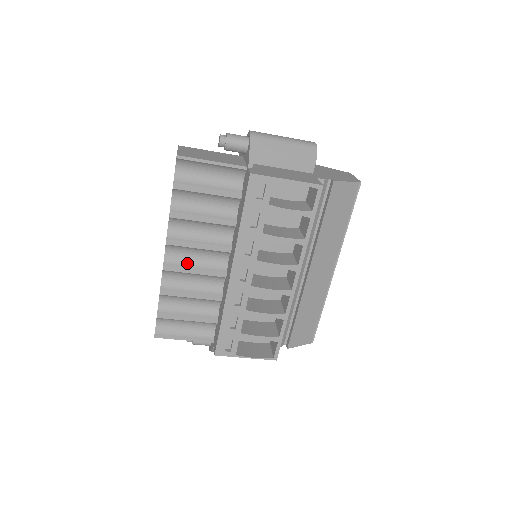
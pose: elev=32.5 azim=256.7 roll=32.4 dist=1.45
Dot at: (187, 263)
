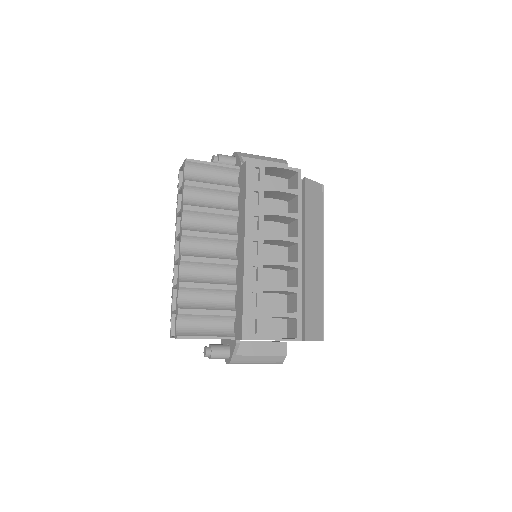
Dot at: (201, 254)
